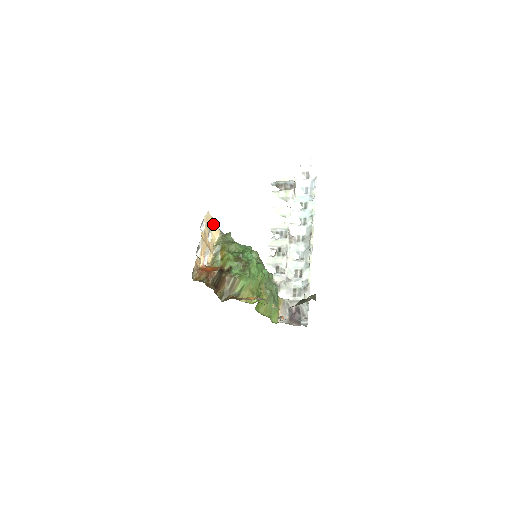
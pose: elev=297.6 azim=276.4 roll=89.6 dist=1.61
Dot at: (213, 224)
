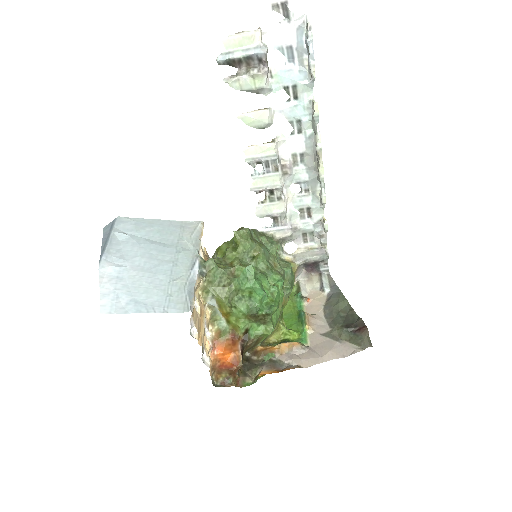
Dot at: (194, 291)
